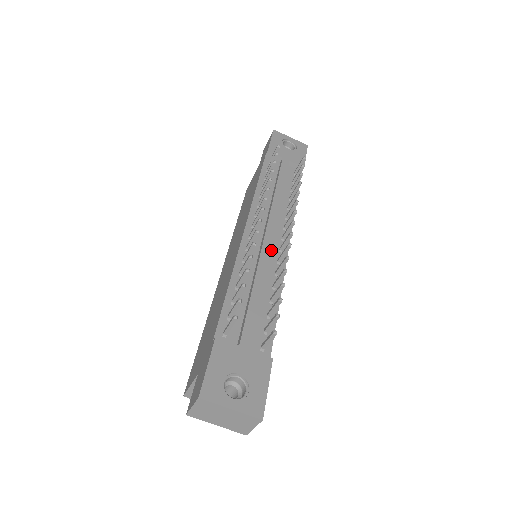
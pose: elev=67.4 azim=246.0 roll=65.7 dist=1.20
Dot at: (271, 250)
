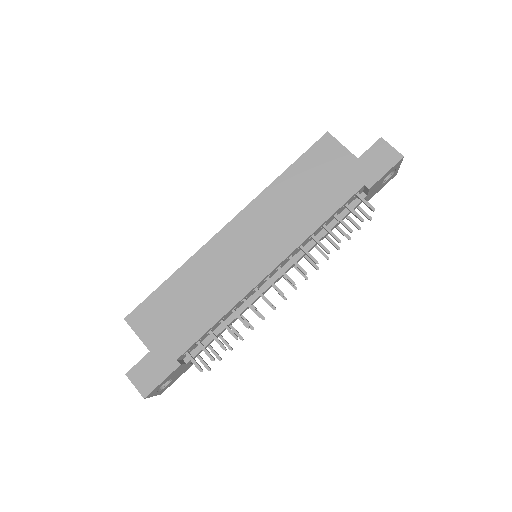
Dot at: occluded
